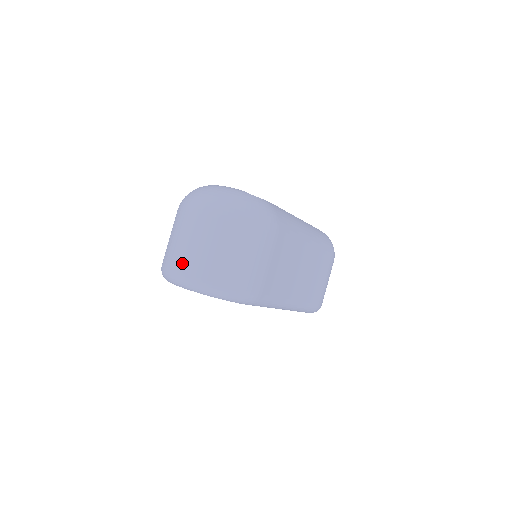
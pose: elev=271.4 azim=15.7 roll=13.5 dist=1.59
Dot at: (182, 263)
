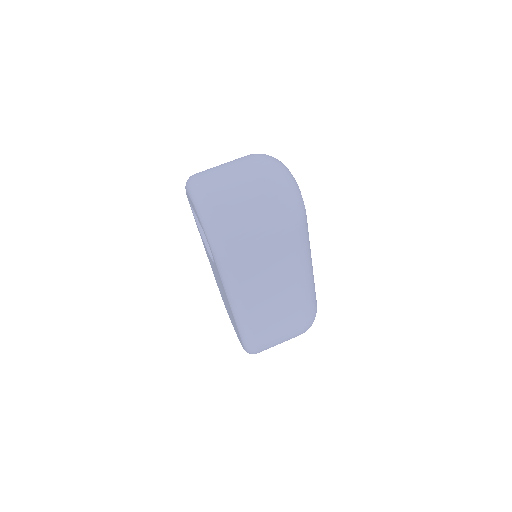
Dot at: (209, 178)
